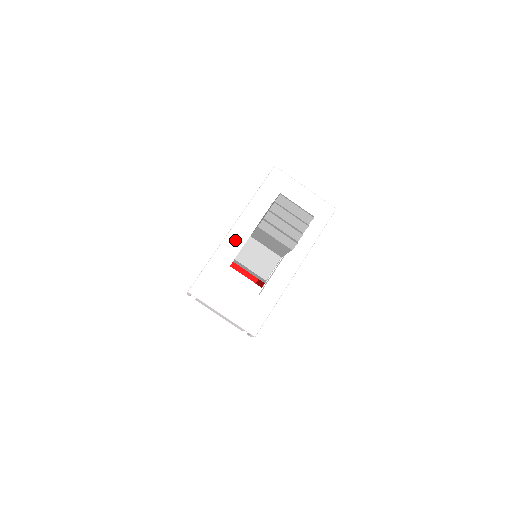
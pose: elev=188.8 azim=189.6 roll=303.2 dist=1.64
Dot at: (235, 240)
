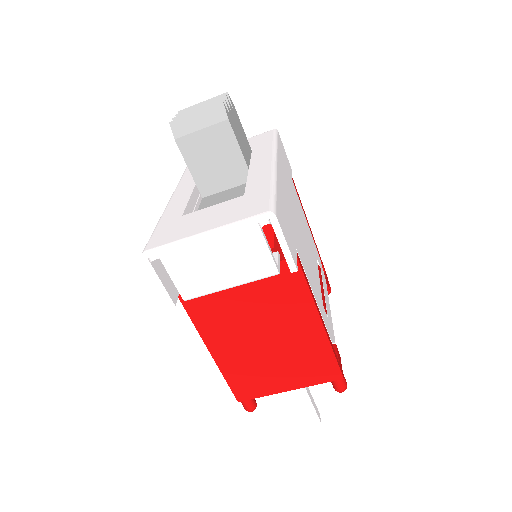
Dot at: (179, 199)
